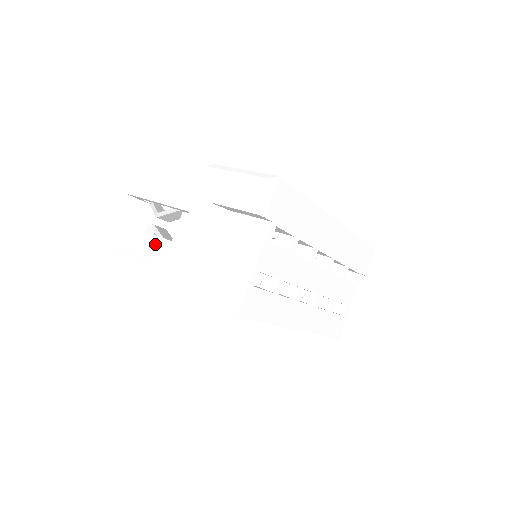
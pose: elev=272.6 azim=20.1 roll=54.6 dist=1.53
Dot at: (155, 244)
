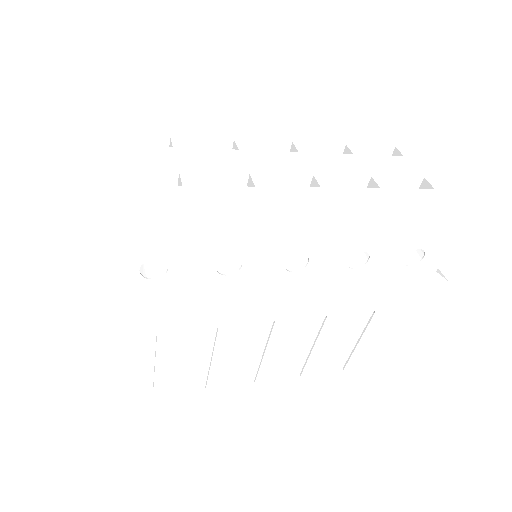
Dot at: occluded
